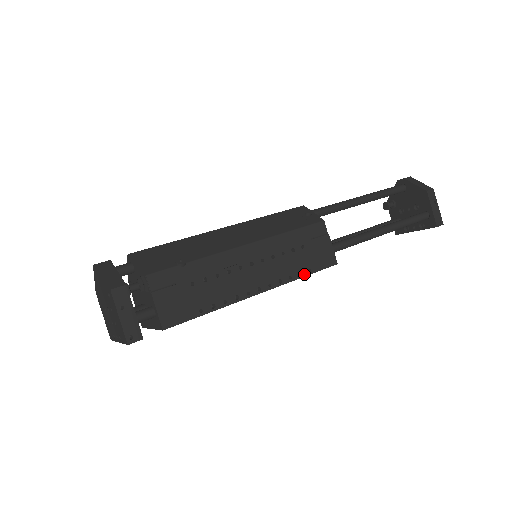
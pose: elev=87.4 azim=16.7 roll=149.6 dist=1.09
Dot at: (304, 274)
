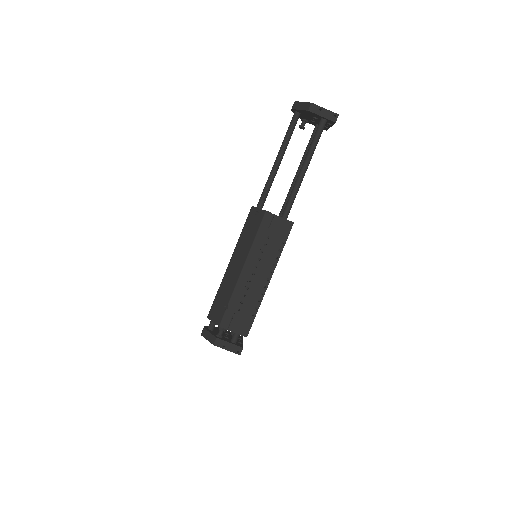
Dot at: (282, 248)
